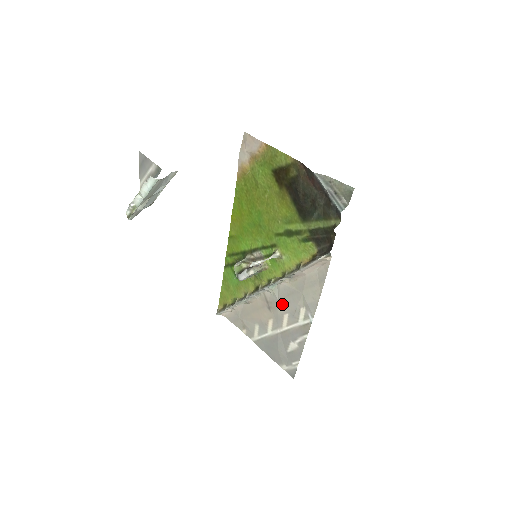
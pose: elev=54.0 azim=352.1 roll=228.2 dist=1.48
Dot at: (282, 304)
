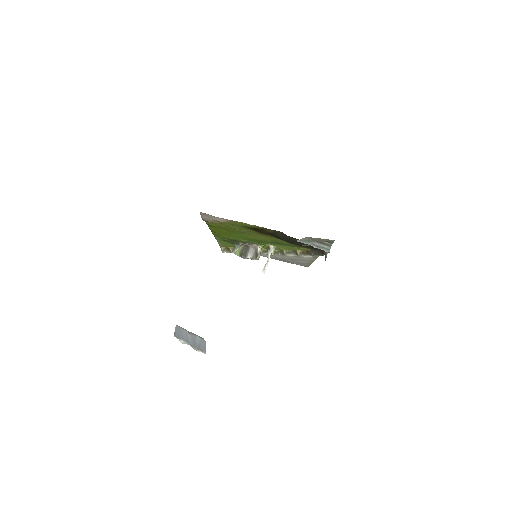
Dot at: occluded
